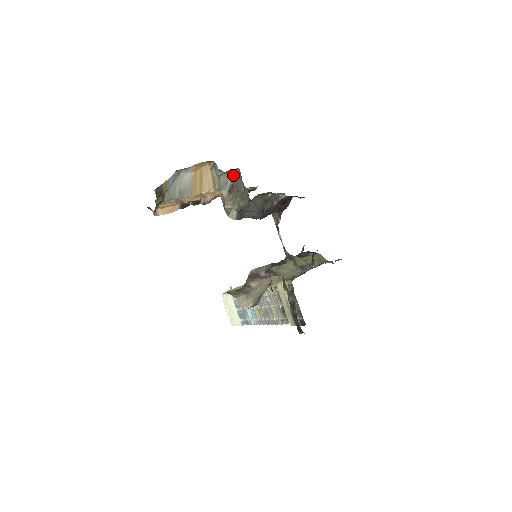
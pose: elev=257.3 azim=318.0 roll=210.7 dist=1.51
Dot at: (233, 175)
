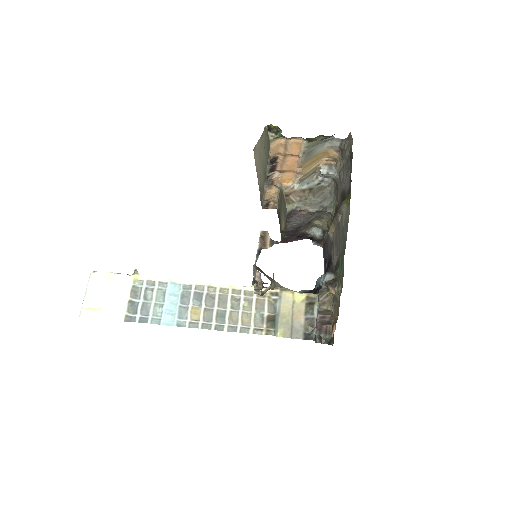
Dot at: (318, 184)
